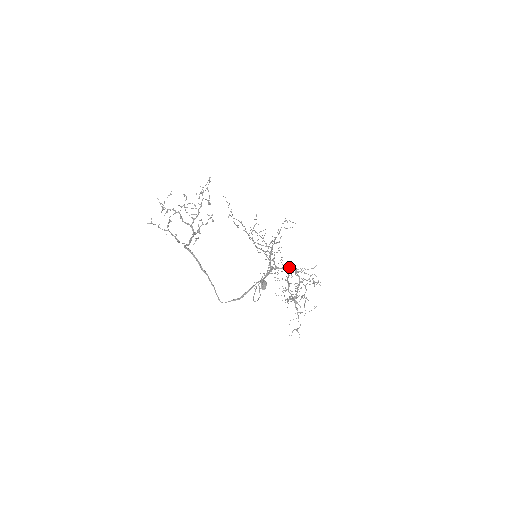
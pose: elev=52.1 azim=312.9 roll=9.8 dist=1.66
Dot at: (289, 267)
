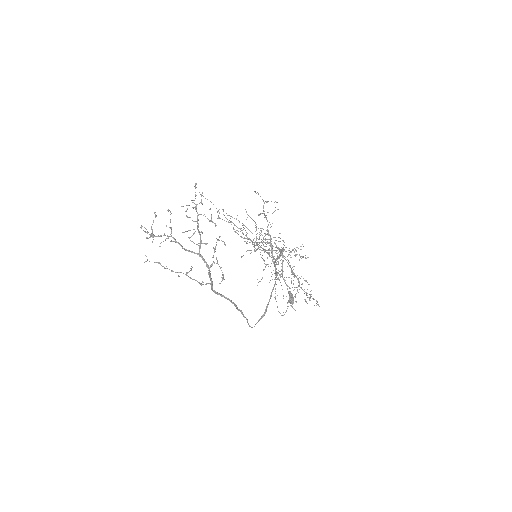
Dot at: (281, 252)
